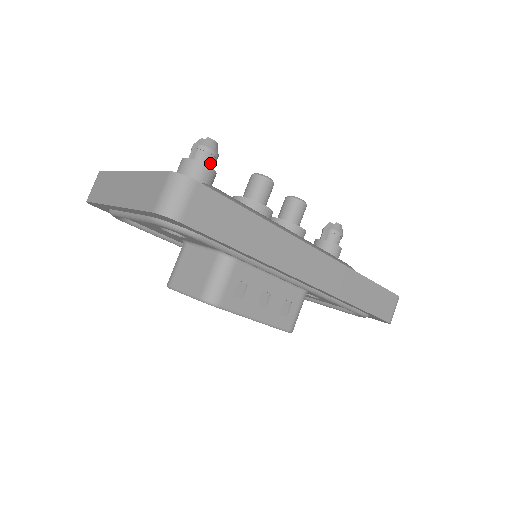
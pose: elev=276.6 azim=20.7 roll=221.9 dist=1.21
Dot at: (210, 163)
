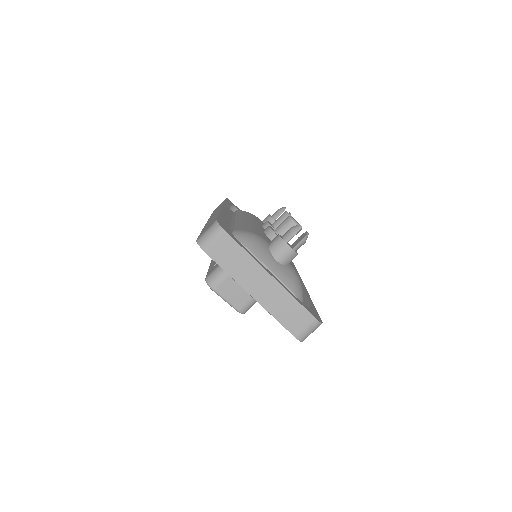
Dot at: occluded
